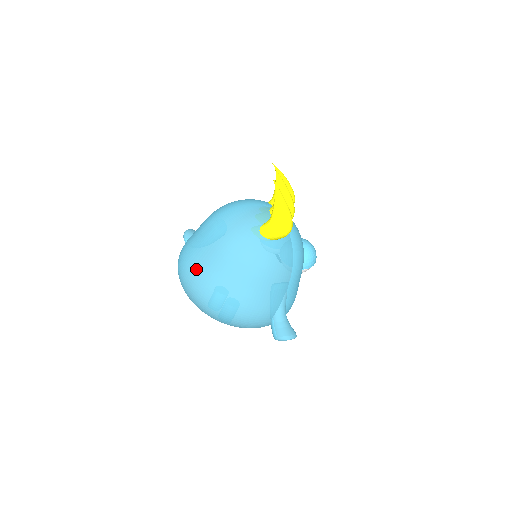
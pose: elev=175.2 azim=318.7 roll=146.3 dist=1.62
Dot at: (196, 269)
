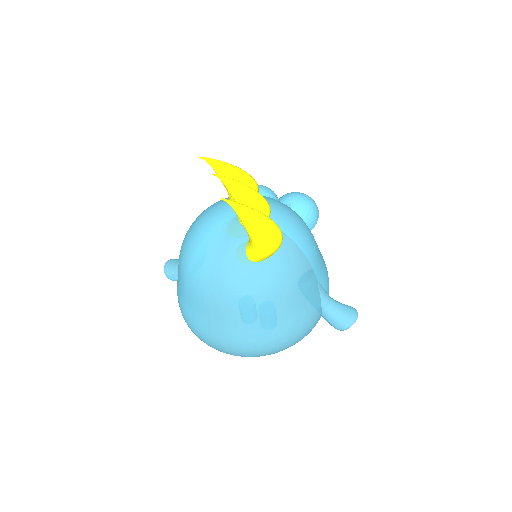
Dot at: (214, 334)
